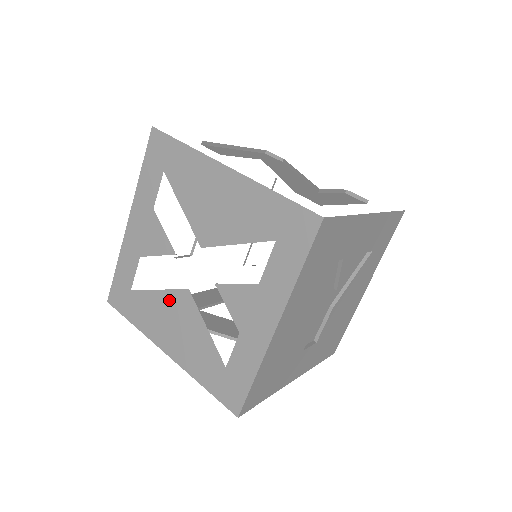
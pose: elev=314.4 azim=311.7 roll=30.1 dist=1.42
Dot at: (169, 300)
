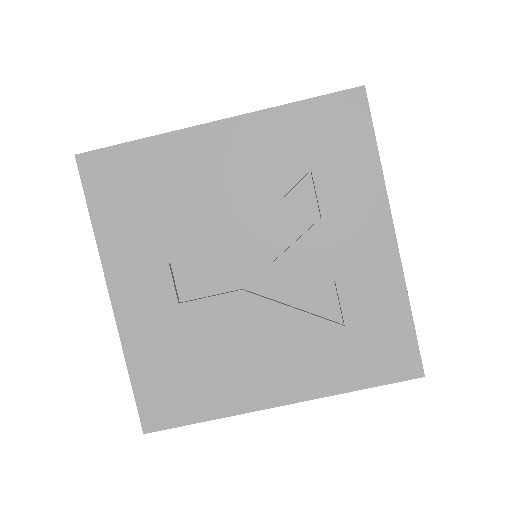
Dot at: occluded
